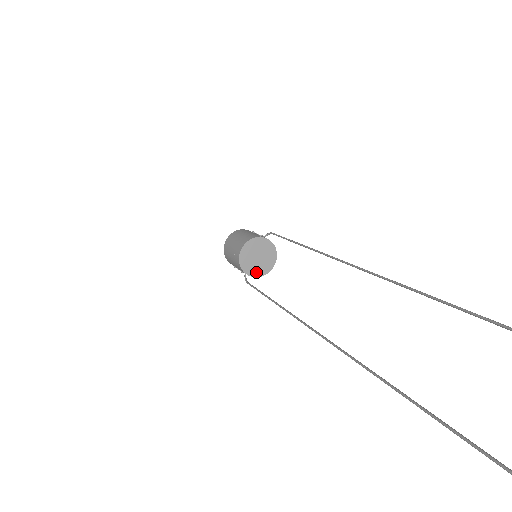
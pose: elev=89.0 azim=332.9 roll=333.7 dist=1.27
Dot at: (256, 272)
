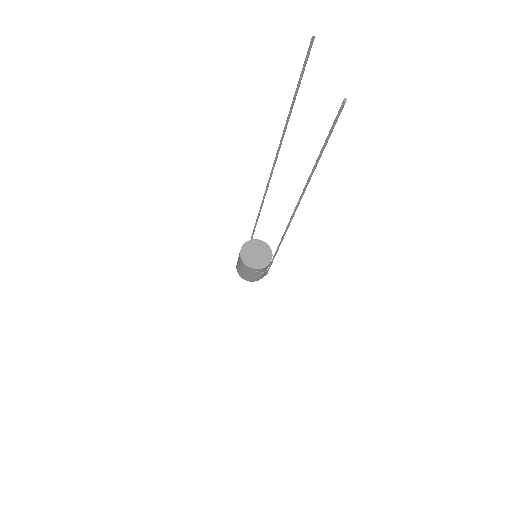
Dot at: (264, 263)
